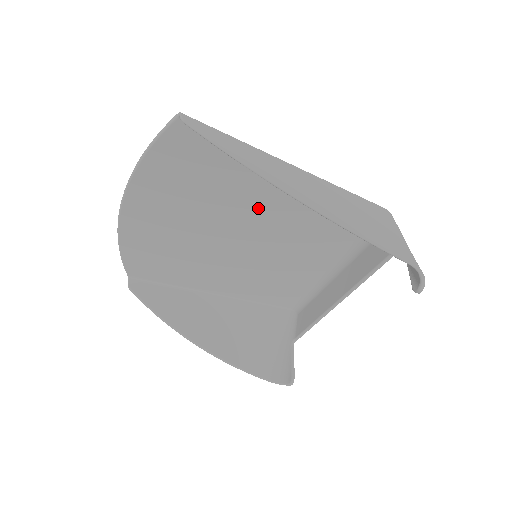
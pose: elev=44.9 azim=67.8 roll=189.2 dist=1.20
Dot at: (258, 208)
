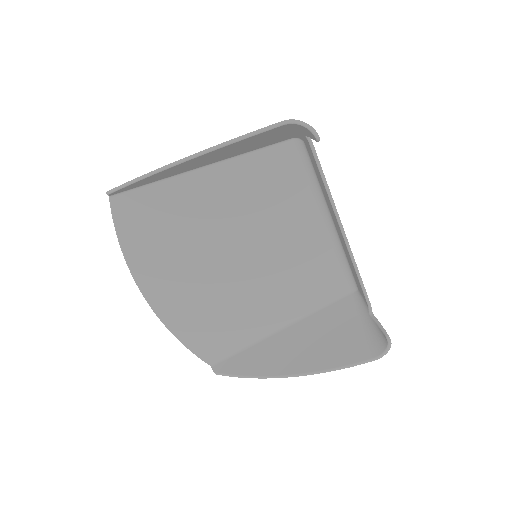
Dot at: (218, 218)
